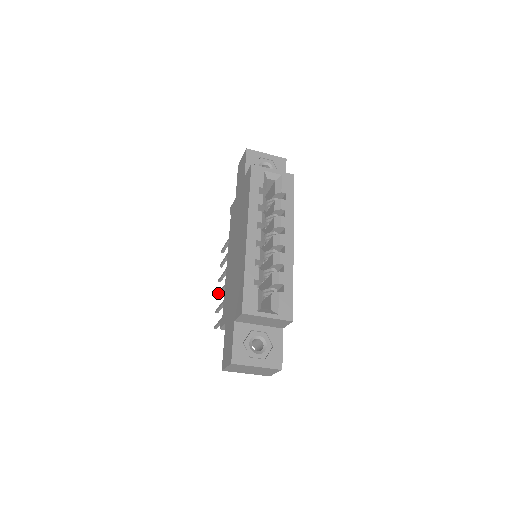
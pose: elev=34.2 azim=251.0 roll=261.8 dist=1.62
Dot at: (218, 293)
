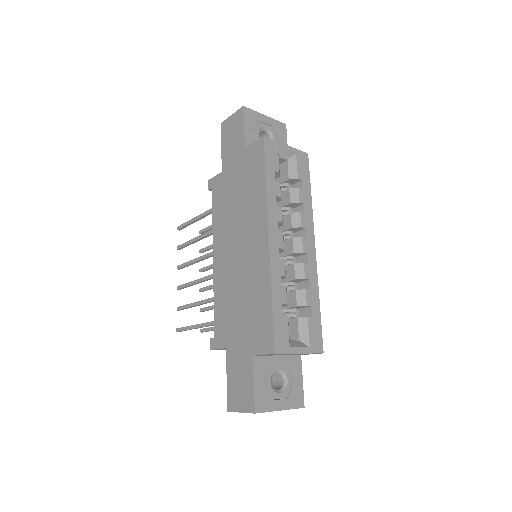
Dot at: (180, 286)
